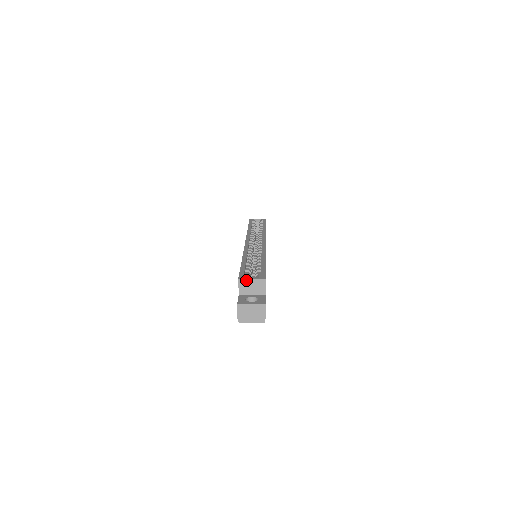
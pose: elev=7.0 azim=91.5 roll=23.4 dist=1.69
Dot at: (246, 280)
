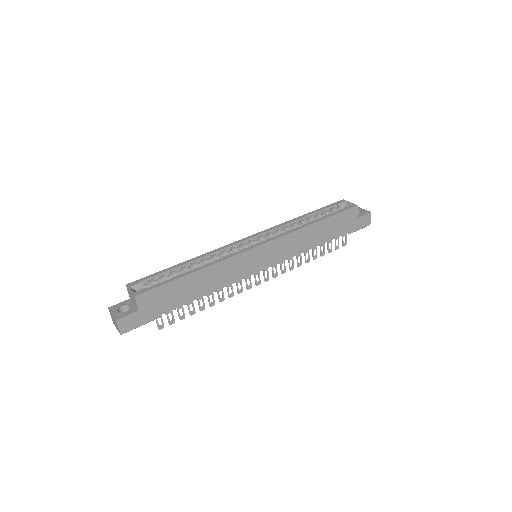
Dot at: (129, 289)
